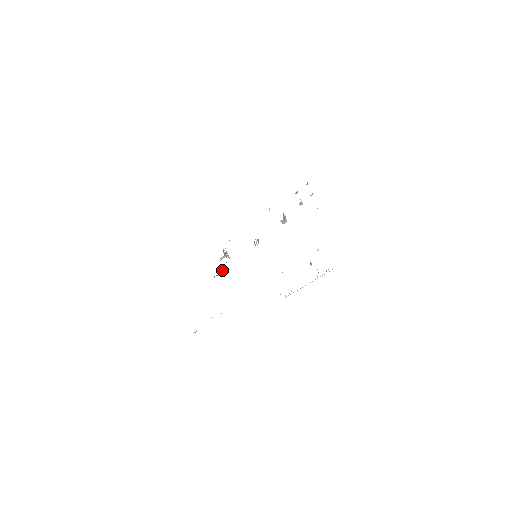
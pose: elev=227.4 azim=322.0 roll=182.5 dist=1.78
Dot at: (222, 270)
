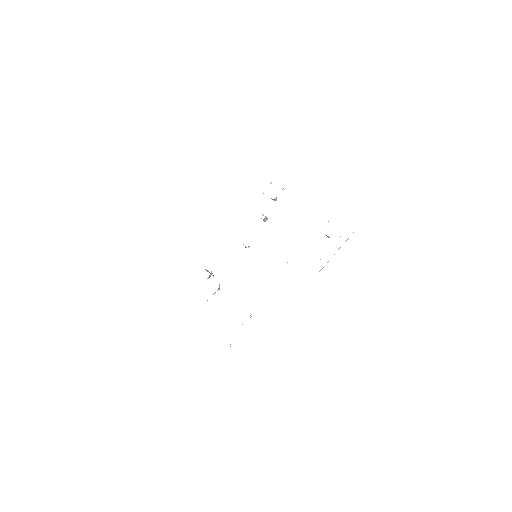
Dot at: (219, 285)
